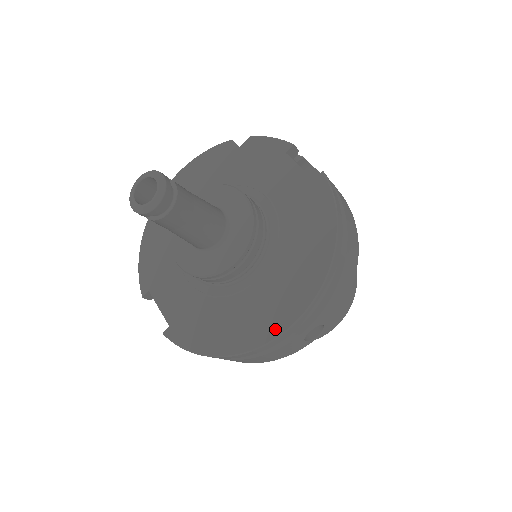
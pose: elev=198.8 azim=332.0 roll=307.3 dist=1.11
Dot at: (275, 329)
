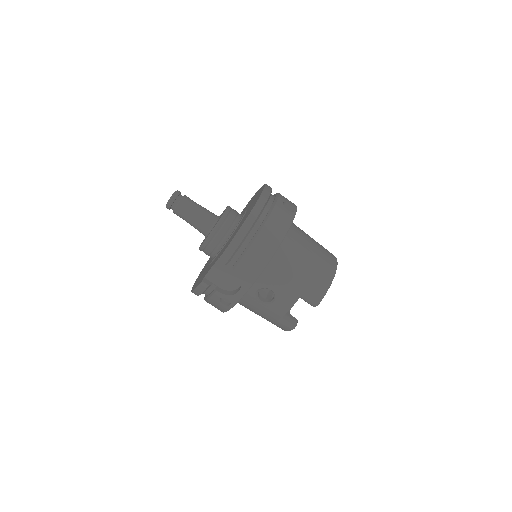
Dot at: occluded
